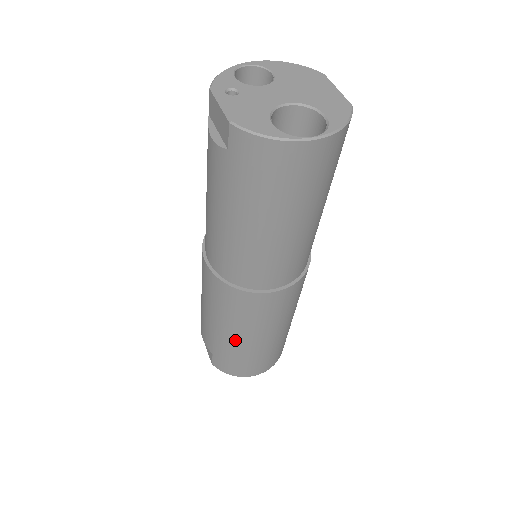
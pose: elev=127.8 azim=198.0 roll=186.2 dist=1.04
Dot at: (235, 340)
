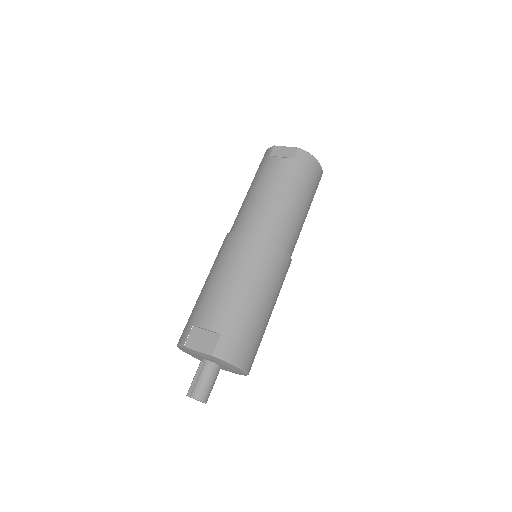
Dot at: (255, 302)
